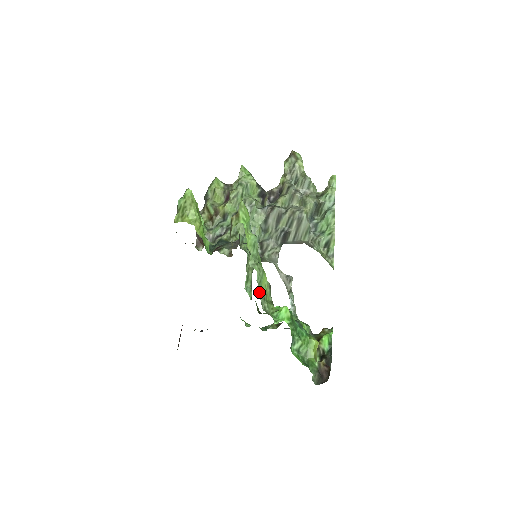
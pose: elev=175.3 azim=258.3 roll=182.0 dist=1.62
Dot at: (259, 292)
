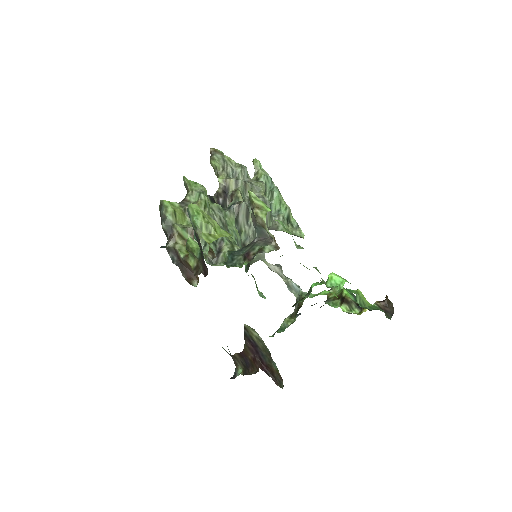
Dot at: (316, 269)
